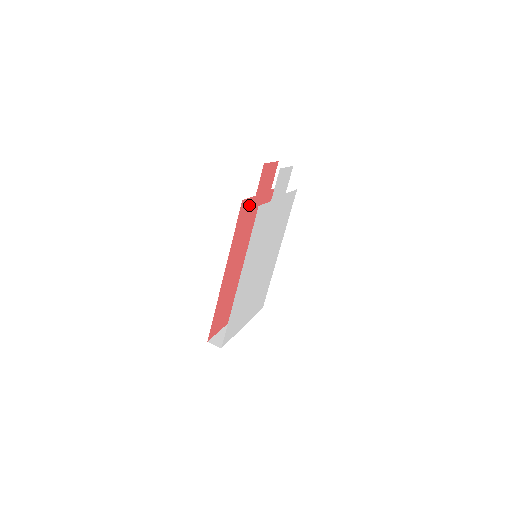
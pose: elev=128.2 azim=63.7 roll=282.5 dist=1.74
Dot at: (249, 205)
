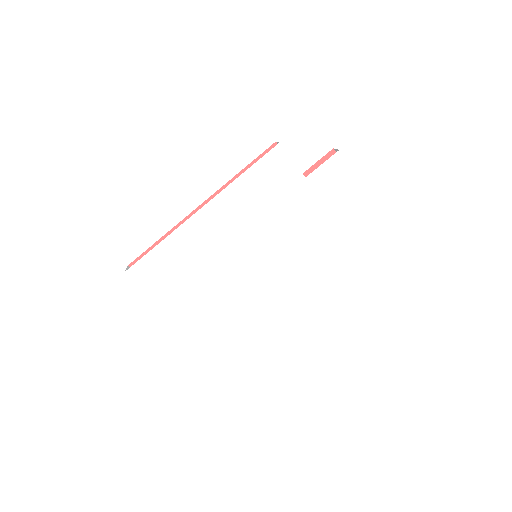
Dot at: occluded
